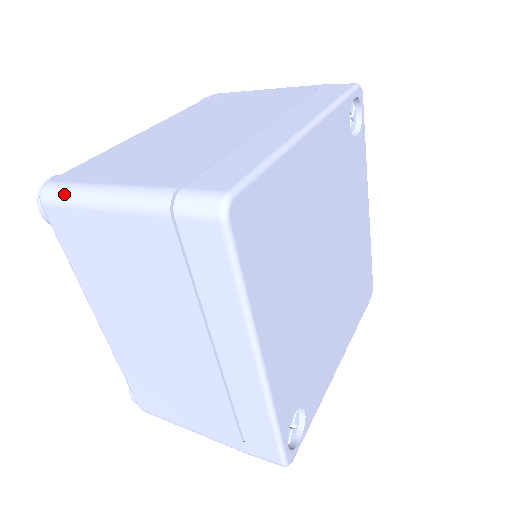
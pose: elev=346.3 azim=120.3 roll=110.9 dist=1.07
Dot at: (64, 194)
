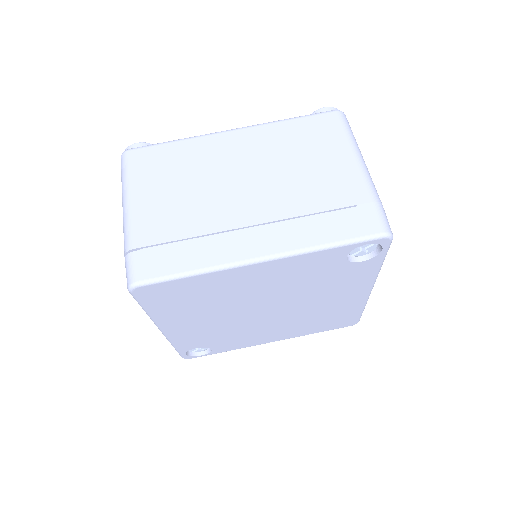
Dot at: (122, 174)
